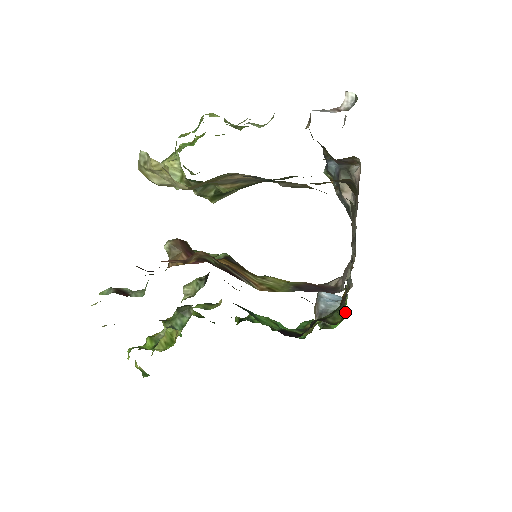
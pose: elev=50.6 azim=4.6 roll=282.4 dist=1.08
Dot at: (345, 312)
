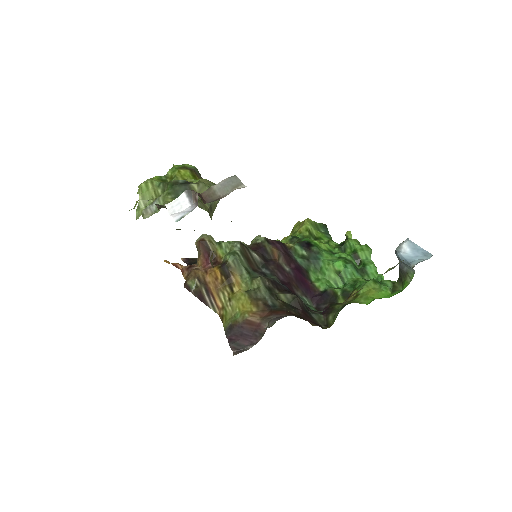
Dot at: occluded
